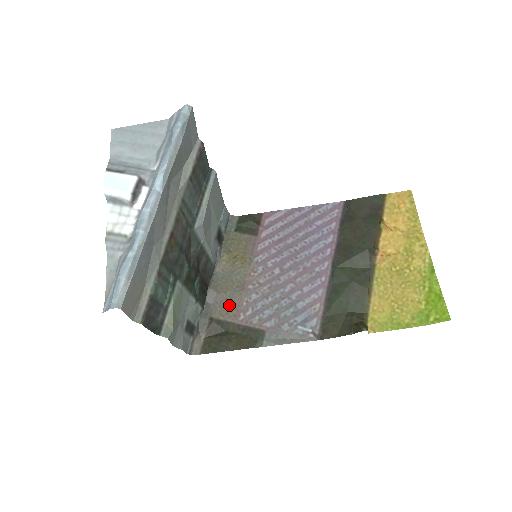
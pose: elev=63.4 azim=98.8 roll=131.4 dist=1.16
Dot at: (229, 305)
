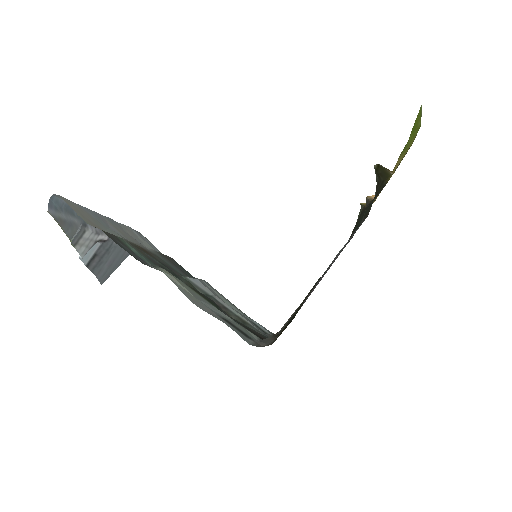
Dot at: occluded
